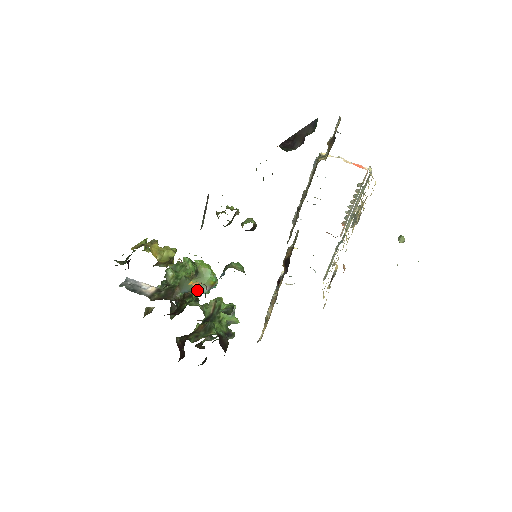
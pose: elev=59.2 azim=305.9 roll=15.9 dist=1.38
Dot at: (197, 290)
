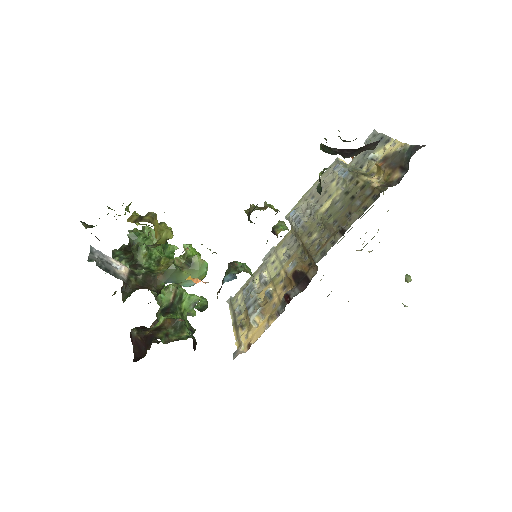
Dot at: (184, 283)
